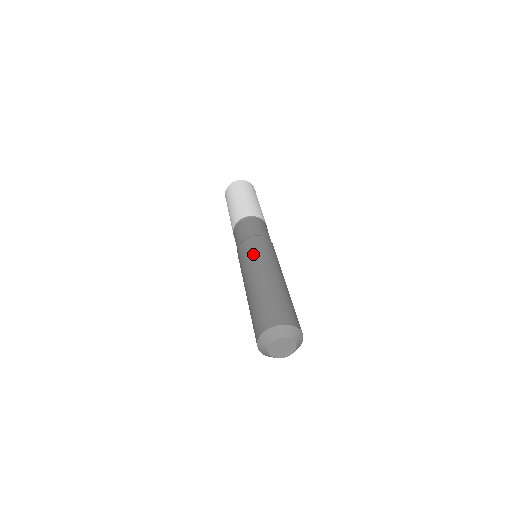
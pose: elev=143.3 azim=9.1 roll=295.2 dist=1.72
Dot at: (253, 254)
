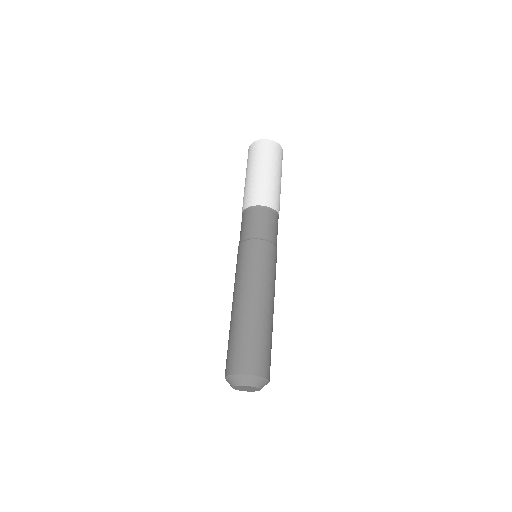
Dot at: (262, 268)
